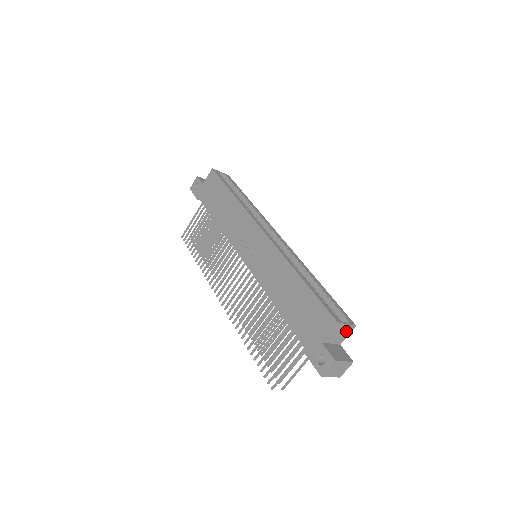
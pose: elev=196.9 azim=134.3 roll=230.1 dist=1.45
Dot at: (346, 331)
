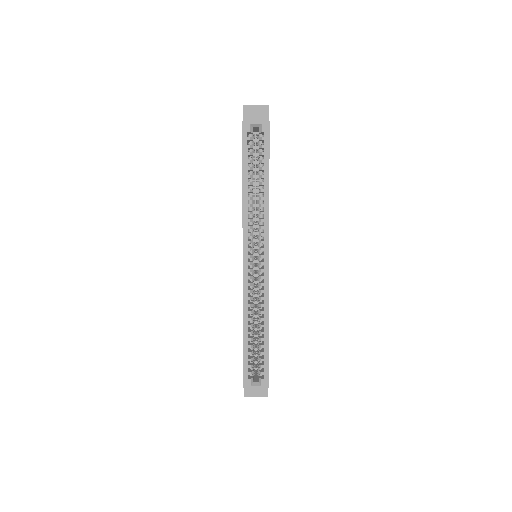
Dot at: occluded
